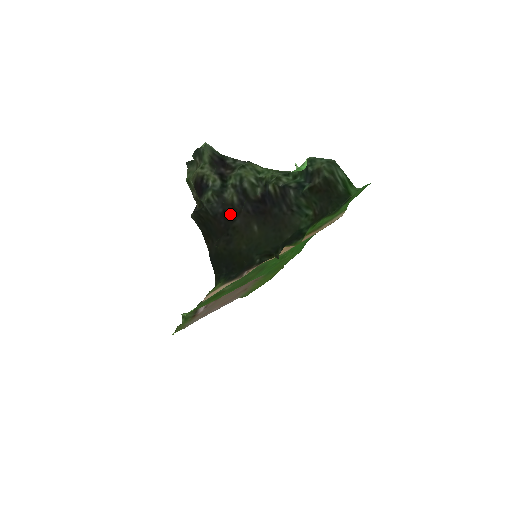
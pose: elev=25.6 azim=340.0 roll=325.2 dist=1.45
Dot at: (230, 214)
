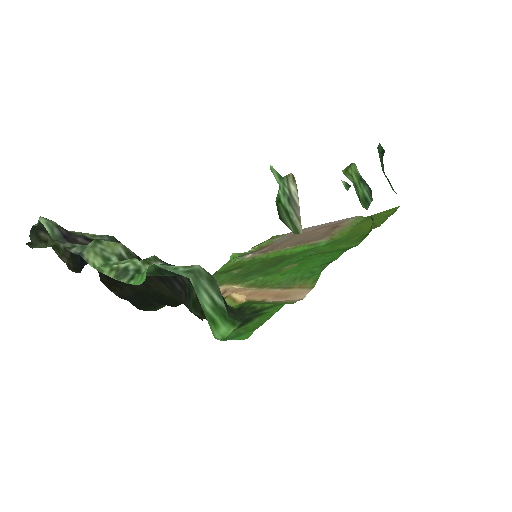
Dot at: occluded
